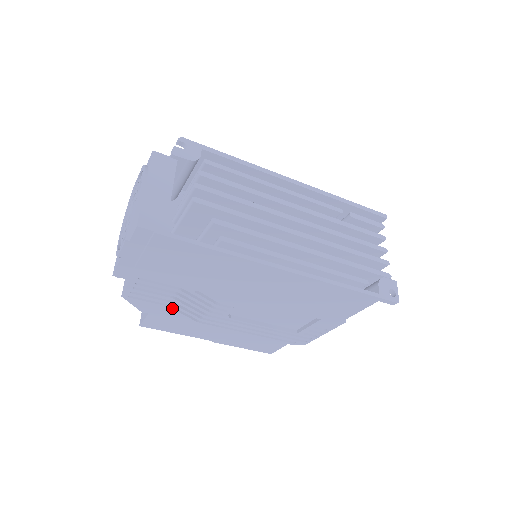
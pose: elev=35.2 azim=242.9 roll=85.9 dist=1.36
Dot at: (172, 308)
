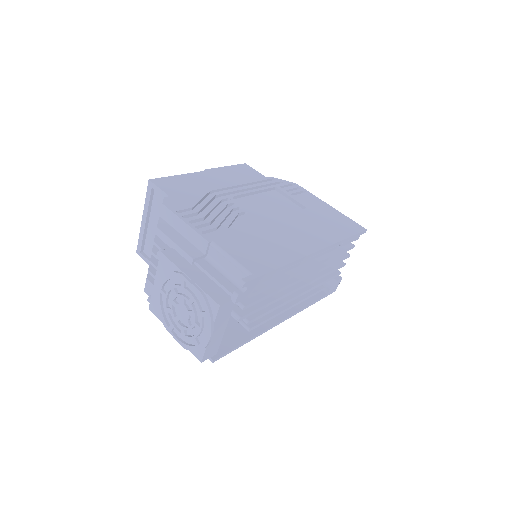
Dot at: occluded
